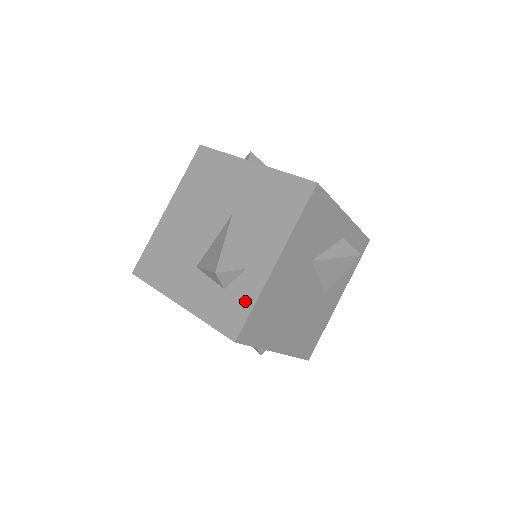
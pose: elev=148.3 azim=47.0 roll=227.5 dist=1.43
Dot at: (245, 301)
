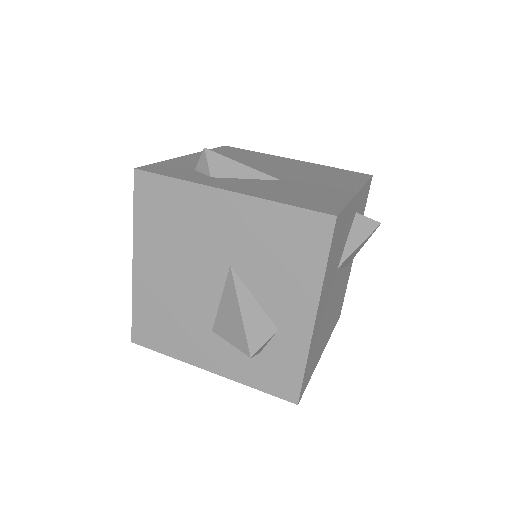
Dot at: (292, 364)
